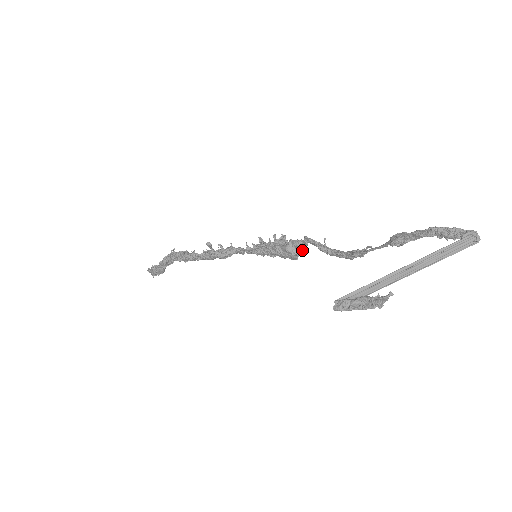
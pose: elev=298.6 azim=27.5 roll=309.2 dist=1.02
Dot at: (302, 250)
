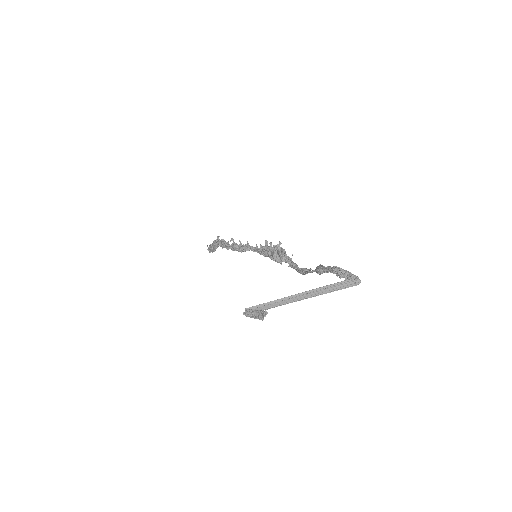
Dot at: (283, 258)
